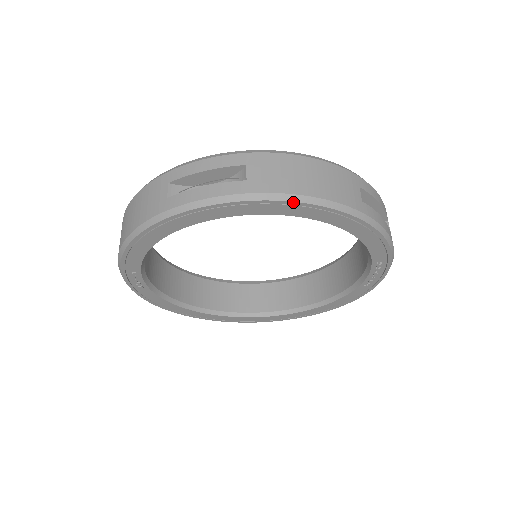
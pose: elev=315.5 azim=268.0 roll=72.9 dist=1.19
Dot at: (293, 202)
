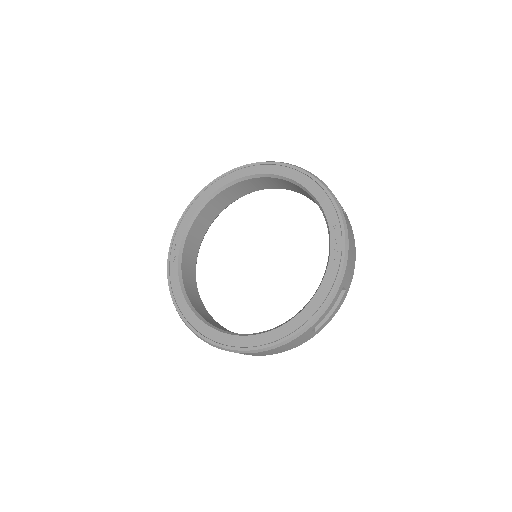
Dot at: (271, 162)
